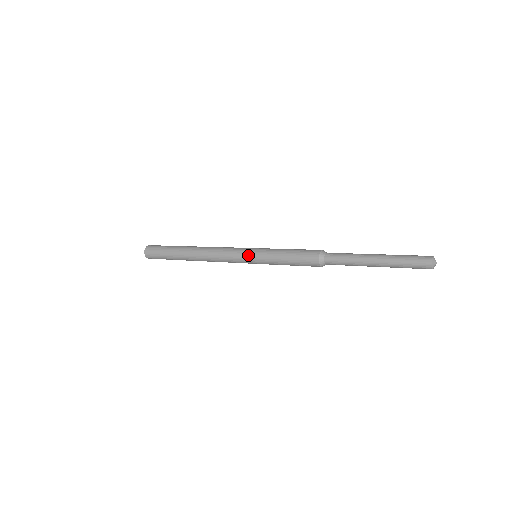
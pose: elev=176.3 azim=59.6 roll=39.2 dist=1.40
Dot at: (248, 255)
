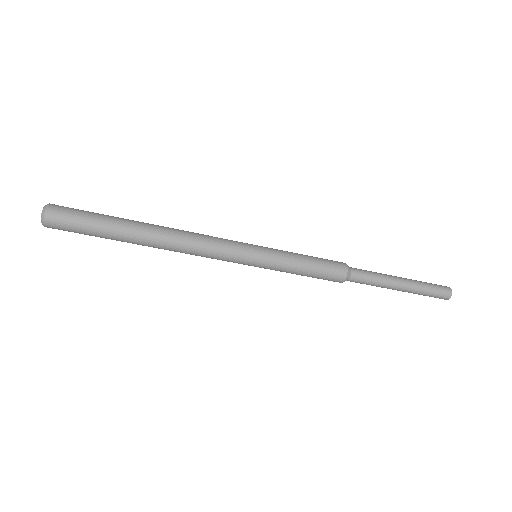
Dot at: (253, 247)
